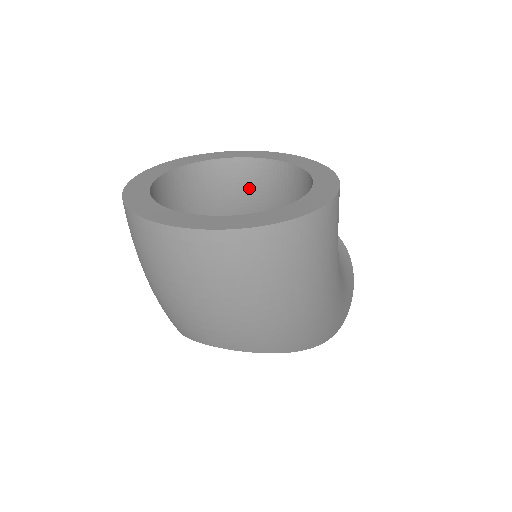
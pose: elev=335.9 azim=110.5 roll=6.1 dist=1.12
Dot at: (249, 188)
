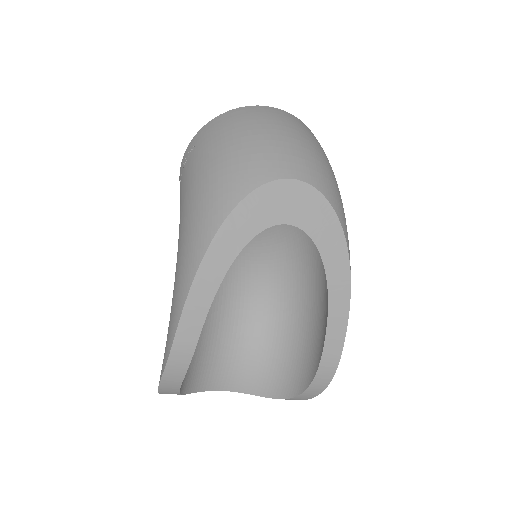
Dot at: occluded
